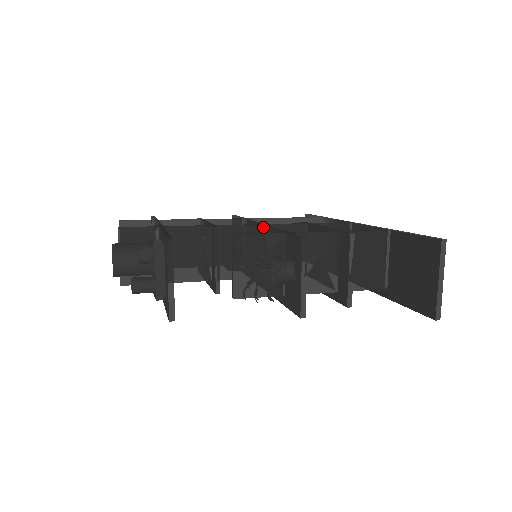
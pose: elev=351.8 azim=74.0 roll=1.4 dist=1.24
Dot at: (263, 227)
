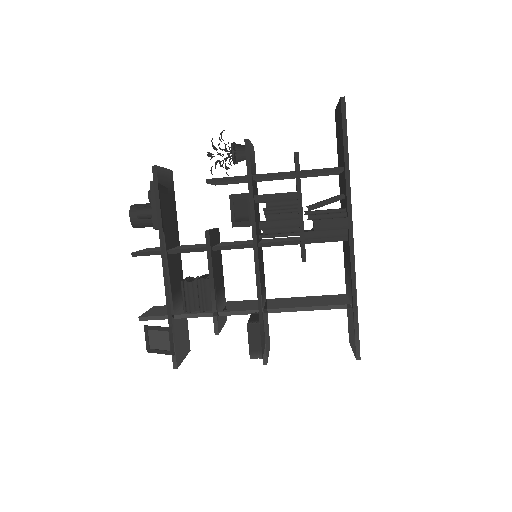
Dot at: occluded
